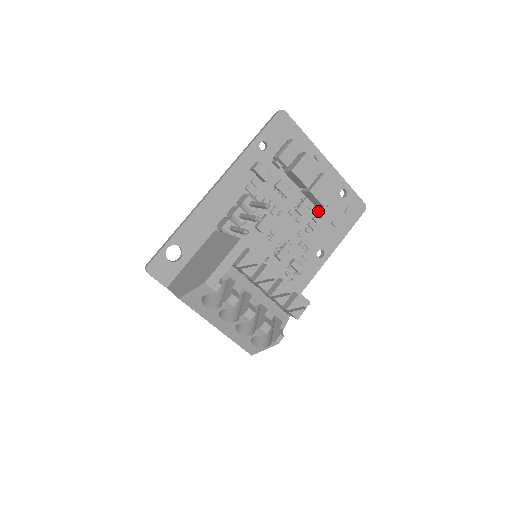
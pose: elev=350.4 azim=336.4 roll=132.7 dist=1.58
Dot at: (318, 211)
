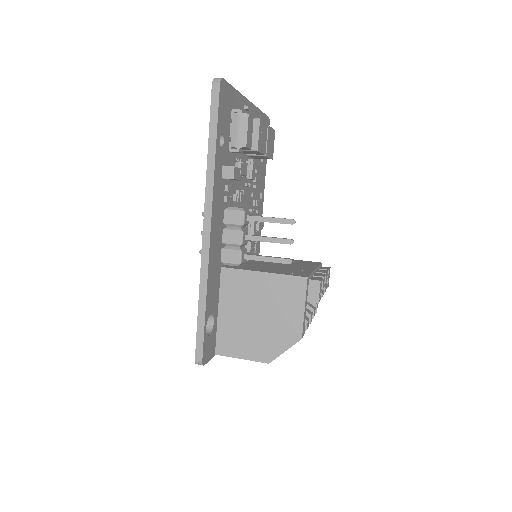
Dot at: occluded
